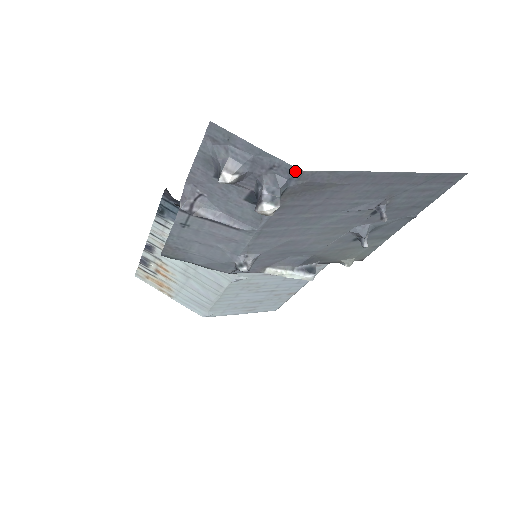
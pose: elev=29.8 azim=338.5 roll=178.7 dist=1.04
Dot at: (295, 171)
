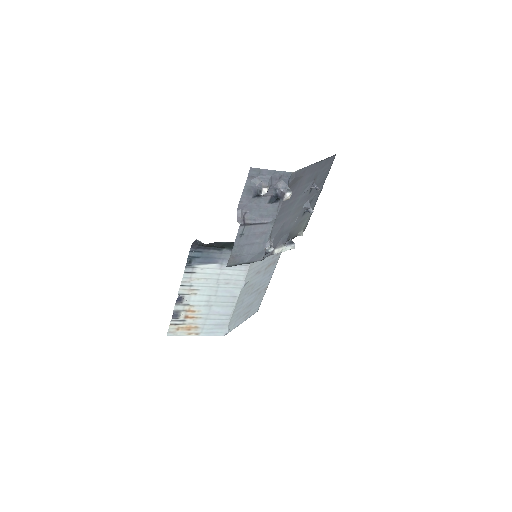
Dot at: (291, 174)
